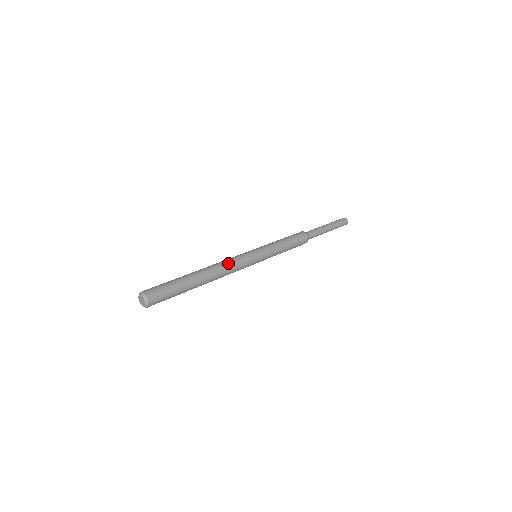
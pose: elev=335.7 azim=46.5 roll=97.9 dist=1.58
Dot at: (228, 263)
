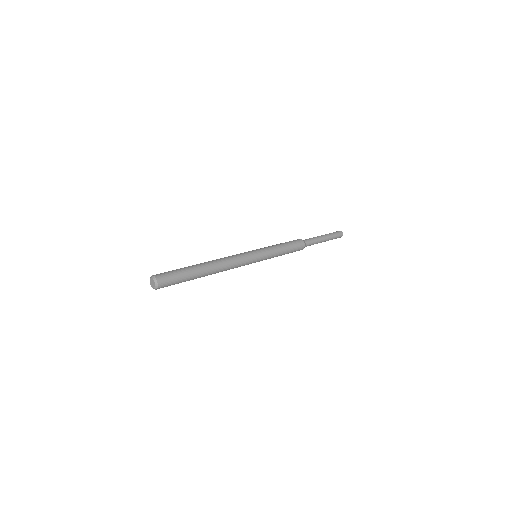
Dot at: (229, 258)
